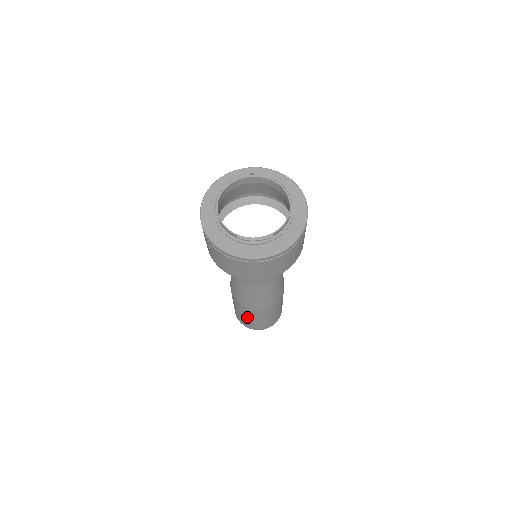
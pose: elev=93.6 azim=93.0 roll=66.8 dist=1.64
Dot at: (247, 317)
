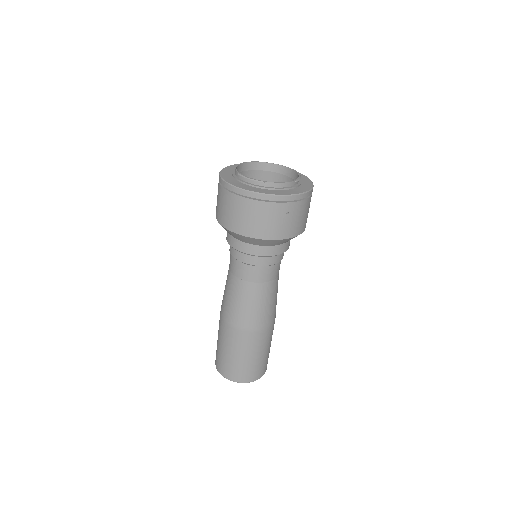
Dot at: (221, 342)
